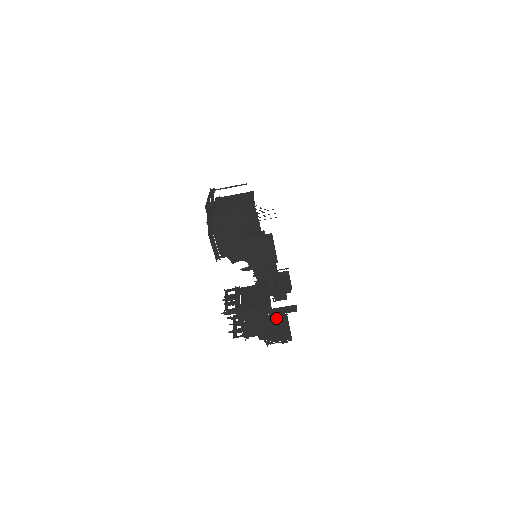
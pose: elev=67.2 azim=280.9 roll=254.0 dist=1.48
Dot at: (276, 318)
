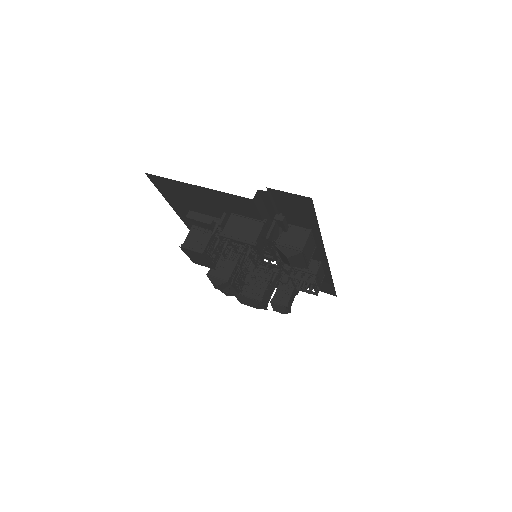
Dot at: occluded
